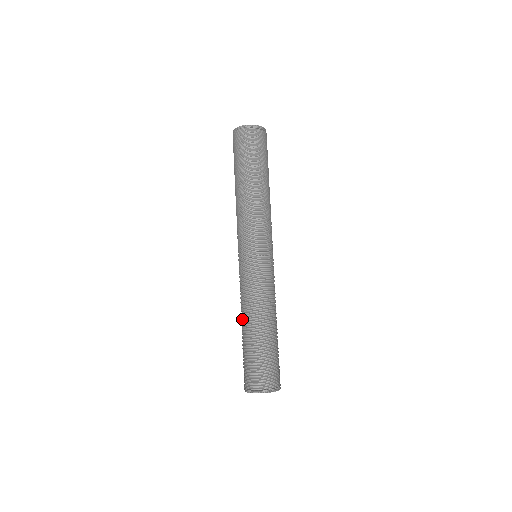
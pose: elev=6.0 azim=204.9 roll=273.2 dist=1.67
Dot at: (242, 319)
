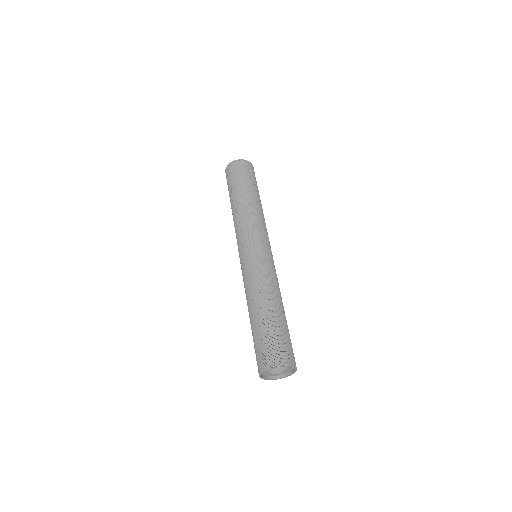
Dot at: (258, 300)
